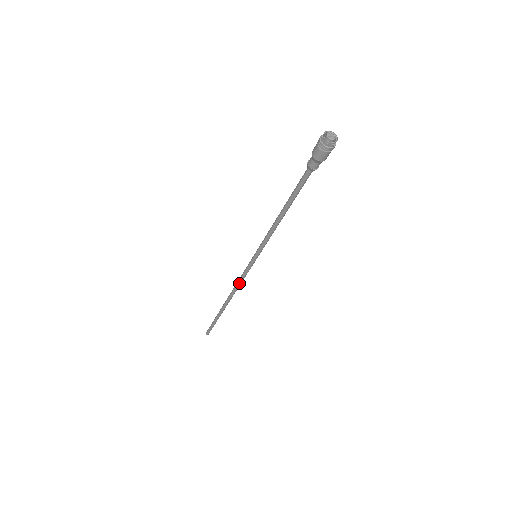
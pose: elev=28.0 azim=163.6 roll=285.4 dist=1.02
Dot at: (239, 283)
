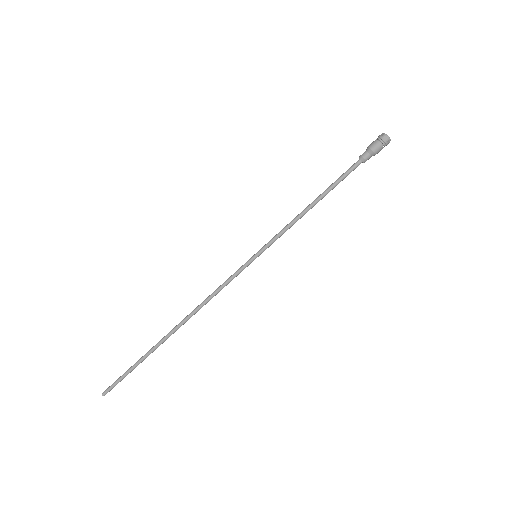
Dot at: (213, 294)
